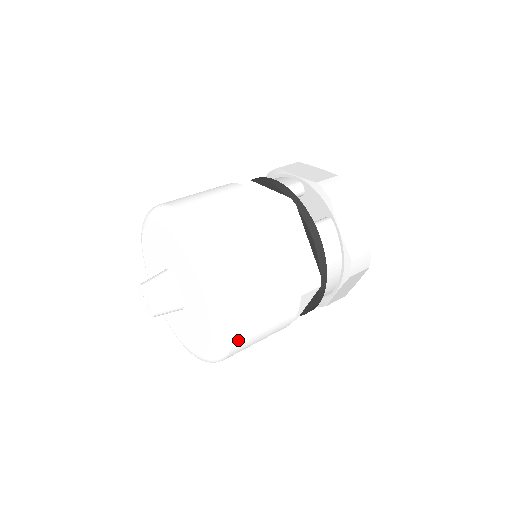
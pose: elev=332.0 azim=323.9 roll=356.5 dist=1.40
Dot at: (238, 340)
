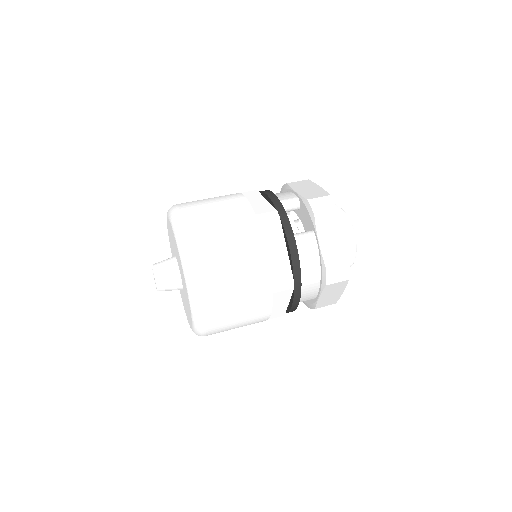
Dot at: (212, 320)
